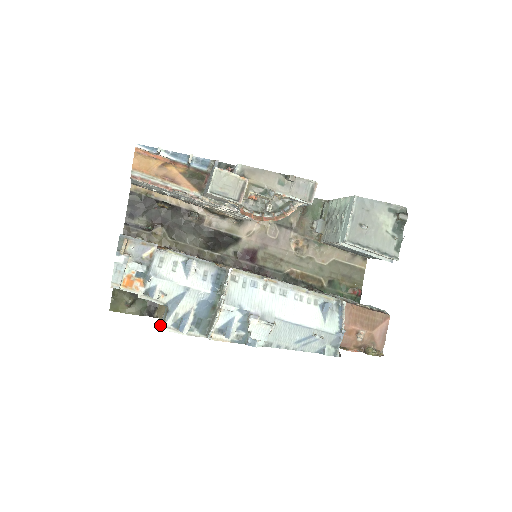
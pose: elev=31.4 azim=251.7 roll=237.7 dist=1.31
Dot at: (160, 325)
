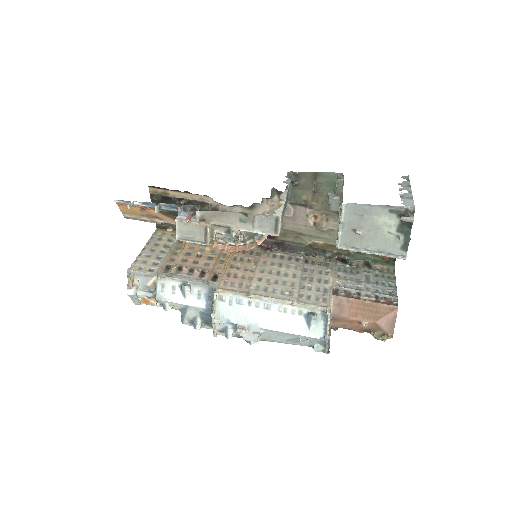
Dot at: (181, 321)
